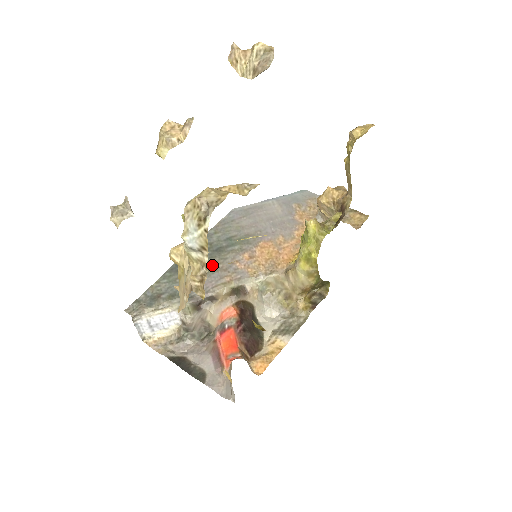
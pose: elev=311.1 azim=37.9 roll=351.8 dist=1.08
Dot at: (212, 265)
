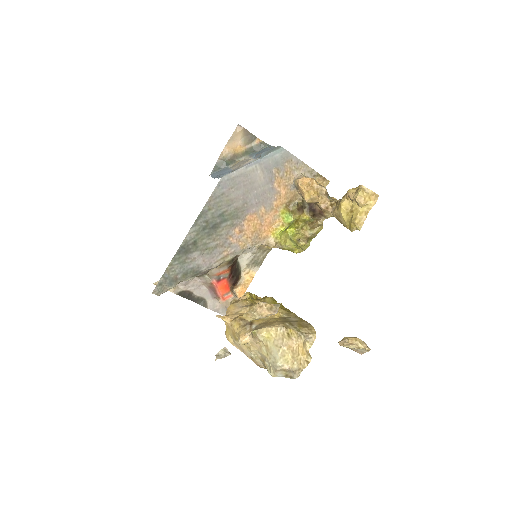
Dot at: (211, 243)
